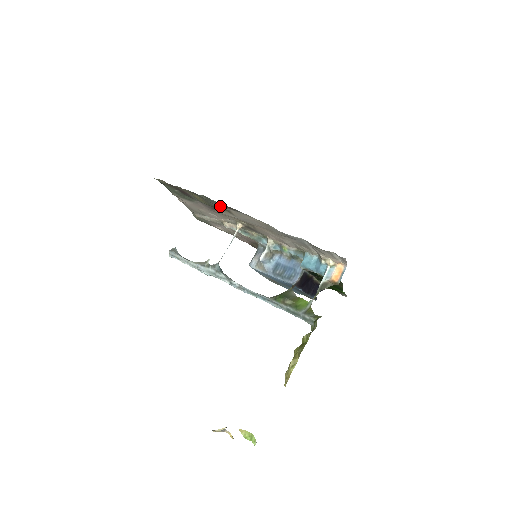
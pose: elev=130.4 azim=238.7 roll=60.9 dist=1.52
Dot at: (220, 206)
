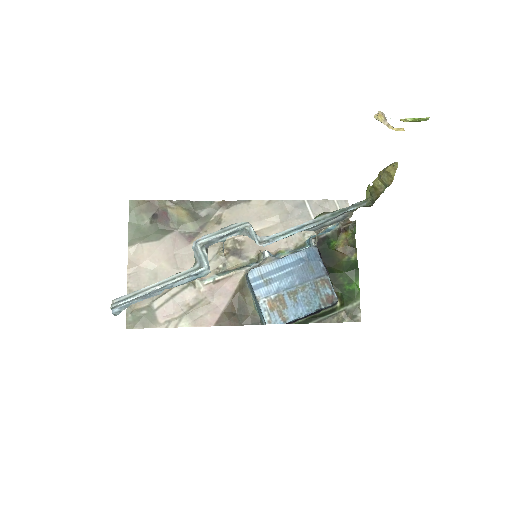
Dot at: (213, 207)
